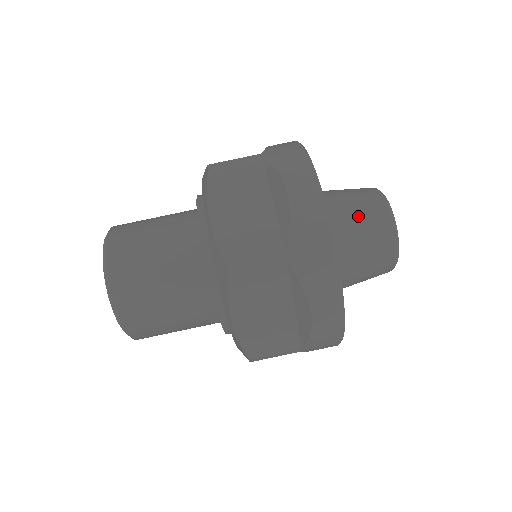
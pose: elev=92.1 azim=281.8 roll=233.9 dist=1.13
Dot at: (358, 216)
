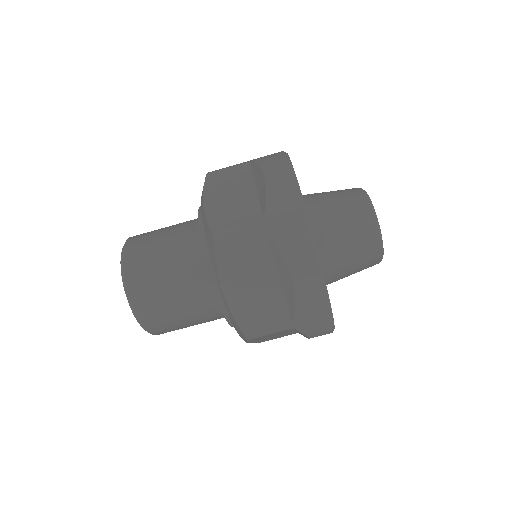
Dot at: (338, 204)
